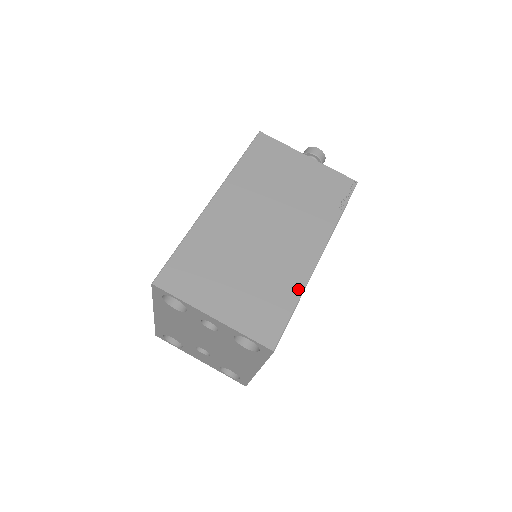
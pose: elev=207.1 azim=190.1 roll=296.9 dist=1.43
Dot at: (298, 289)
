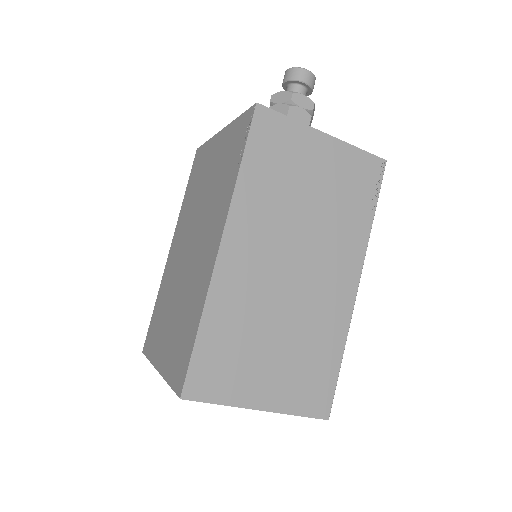
Dot at: (341, 338)
